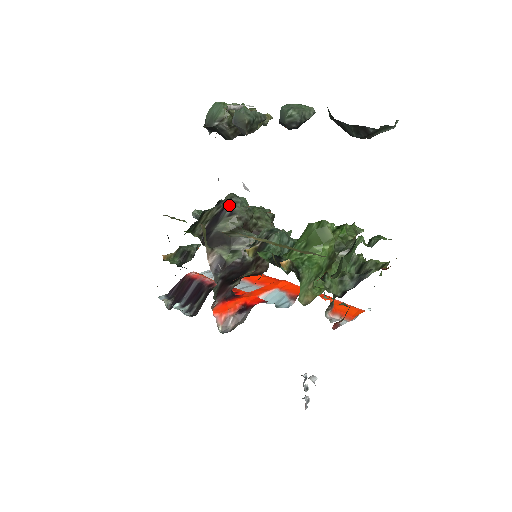
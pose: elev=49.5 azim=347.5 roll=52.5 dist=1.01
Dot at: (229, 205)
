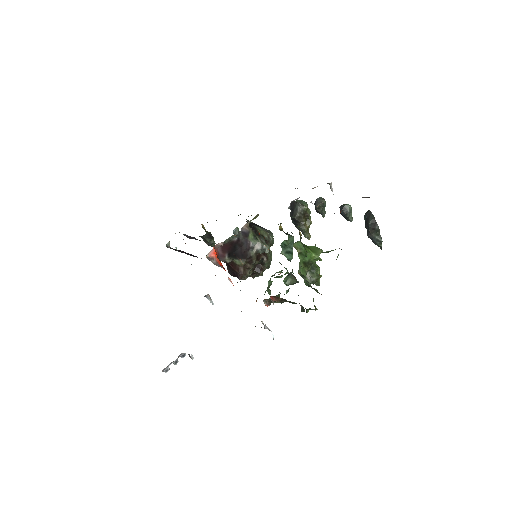
Dot at: (268, 230)
